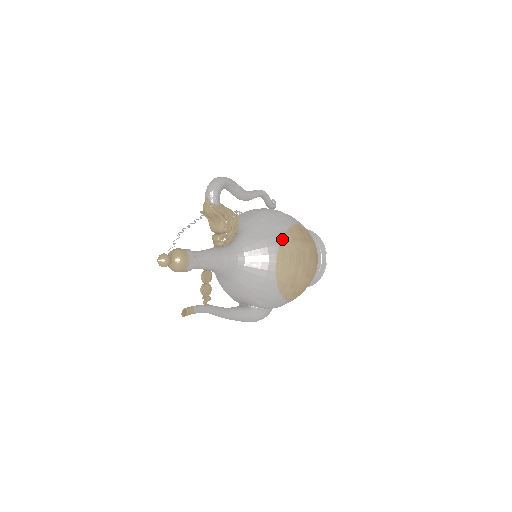
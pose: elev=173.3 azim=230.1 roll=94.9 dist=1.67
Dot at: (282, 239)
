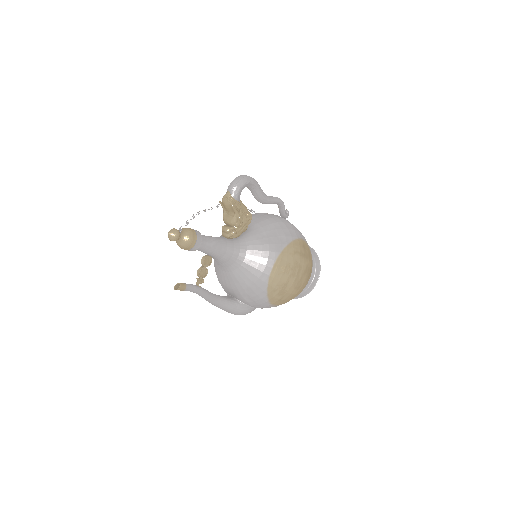
Dot at: (284, 248)
